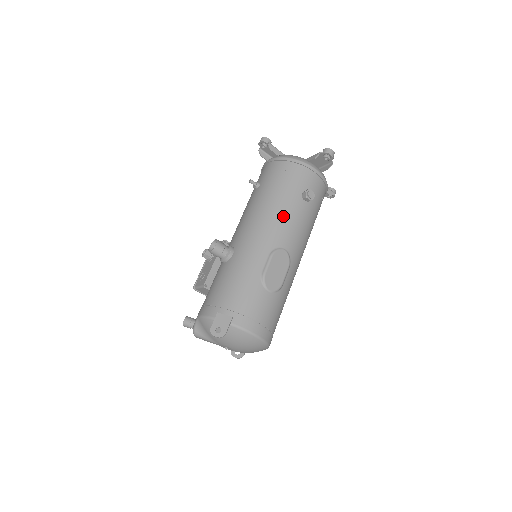
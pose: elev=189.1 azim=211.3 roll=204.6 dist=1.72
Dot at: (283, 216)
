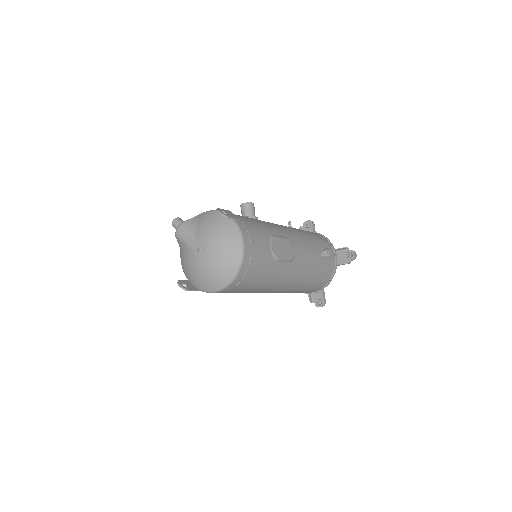
Dot at: (305, 240)
